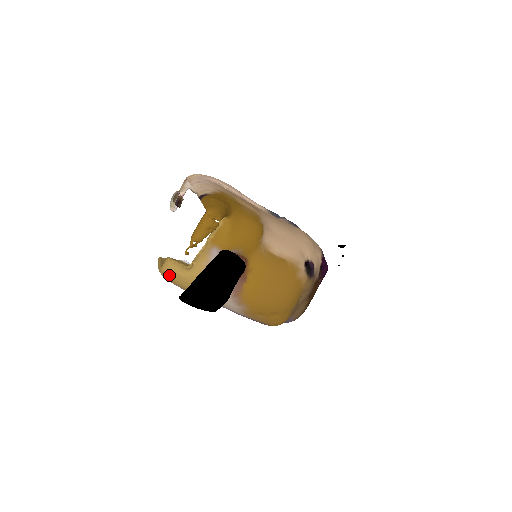
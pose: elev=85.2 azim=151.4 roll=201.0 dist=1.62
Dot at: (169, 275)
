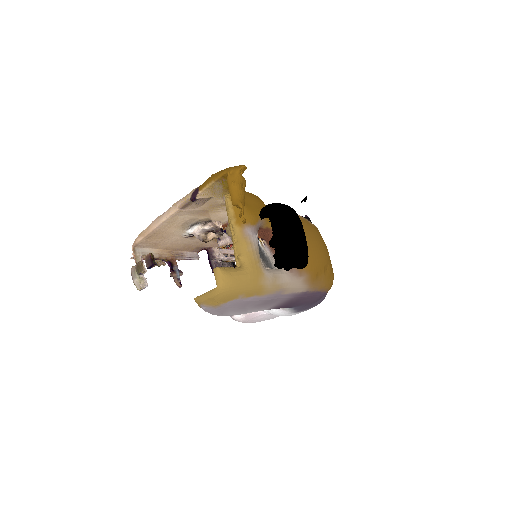
Dot at: (230, 285)
